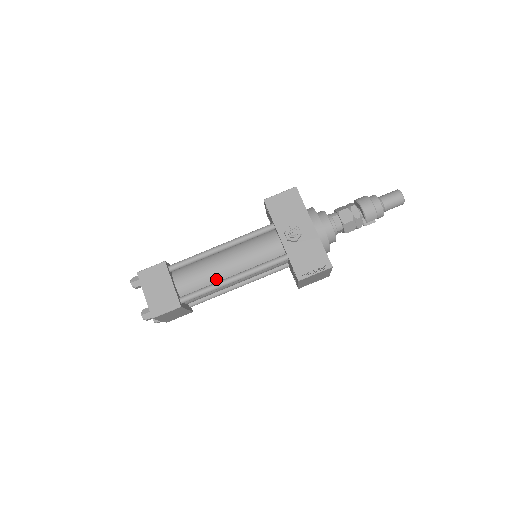
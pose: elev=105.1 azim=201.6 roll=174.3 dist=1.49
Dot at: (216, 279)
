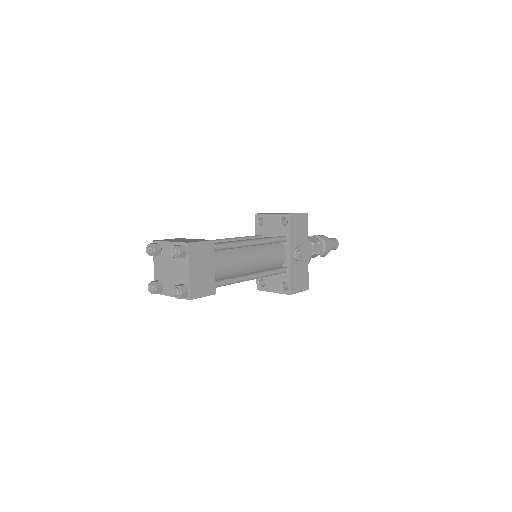
Dot at: (238, 272)
